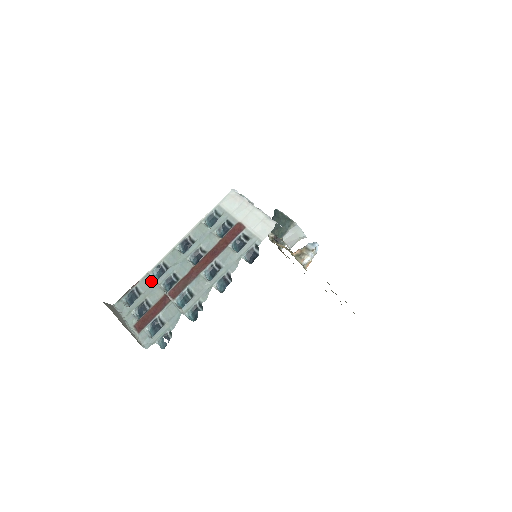
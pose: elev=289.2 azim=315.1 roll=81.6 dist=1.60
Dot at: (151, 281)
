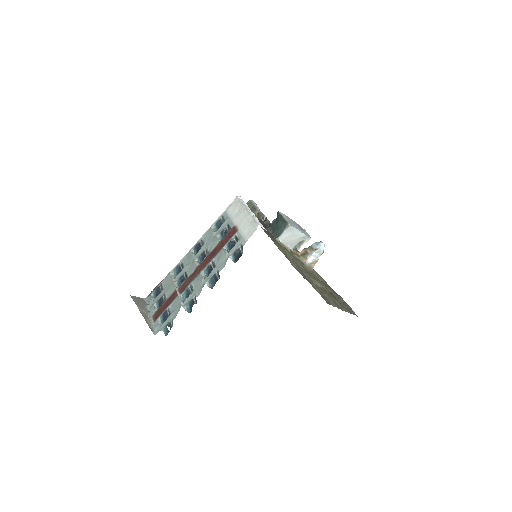
Dot at: (170, 279)
